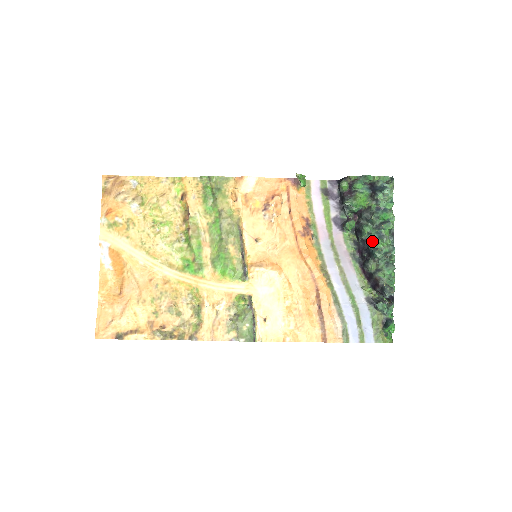
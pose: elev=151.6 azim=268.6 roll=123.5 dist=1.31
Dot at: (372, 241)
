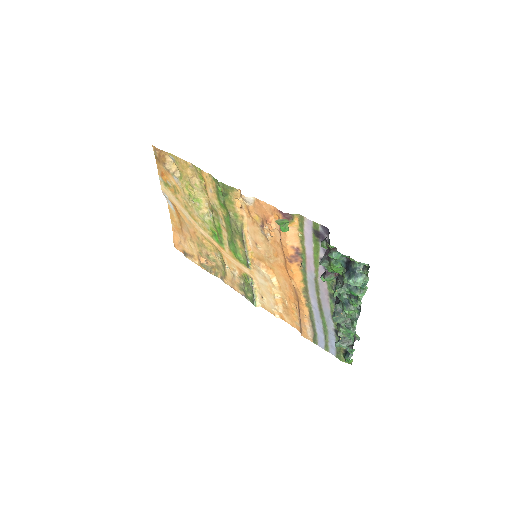
Dot at: (342, 301)
